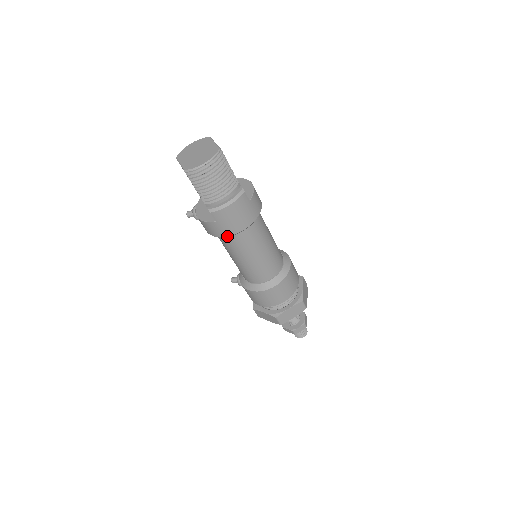
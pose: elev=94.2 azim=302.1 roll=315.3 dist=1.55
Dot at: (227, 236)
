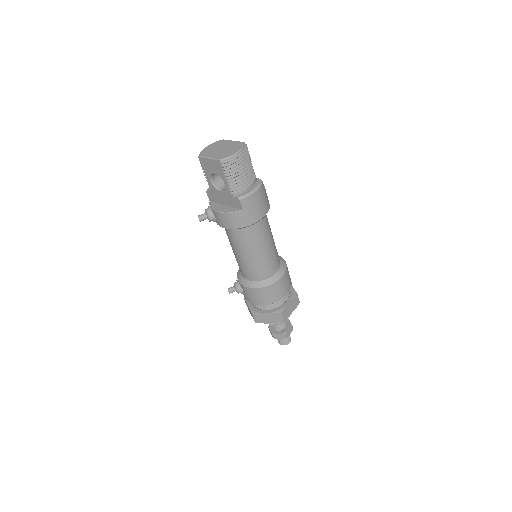
Dot at: (250, 225)
